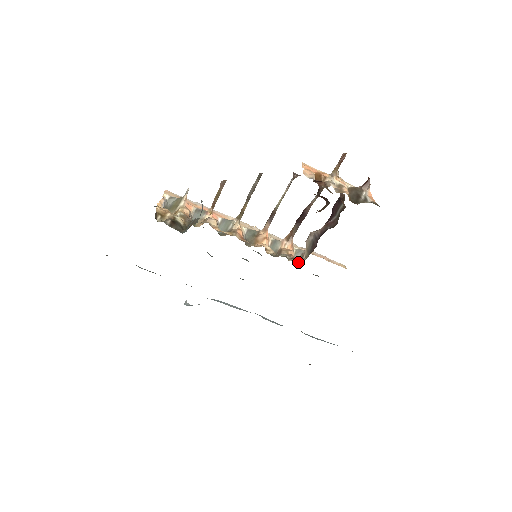
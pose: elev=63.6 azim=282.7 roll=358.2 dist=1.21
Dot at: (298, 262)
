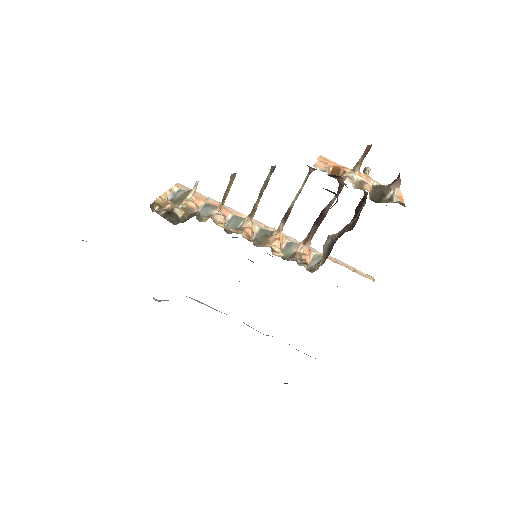
Dot at: (310, 268)
